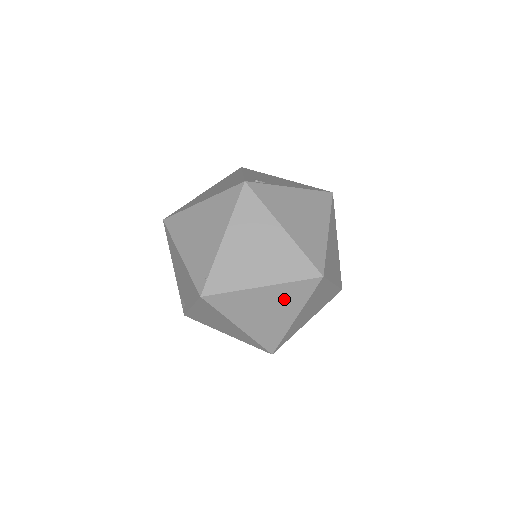
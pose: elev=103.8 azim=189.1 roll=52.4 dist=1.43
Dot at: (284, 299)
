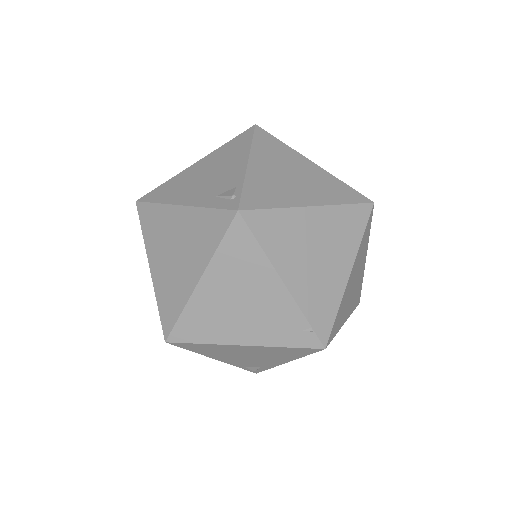
Dot at: (360, 258)
